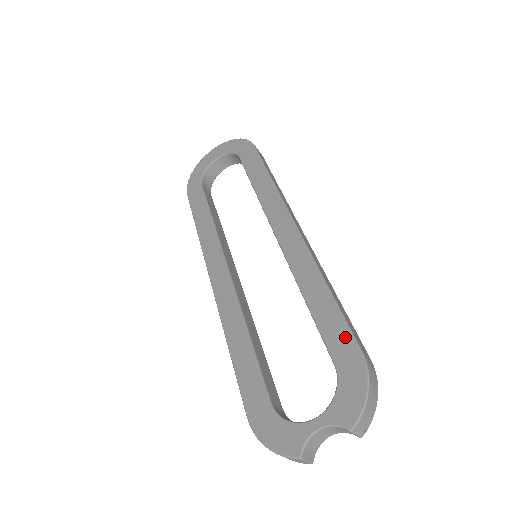
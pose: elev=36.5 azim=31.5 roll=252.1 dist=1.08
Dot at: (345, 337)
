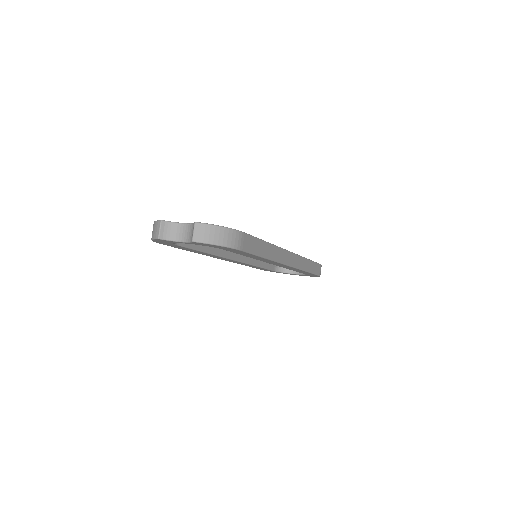
Dot at: occluded
